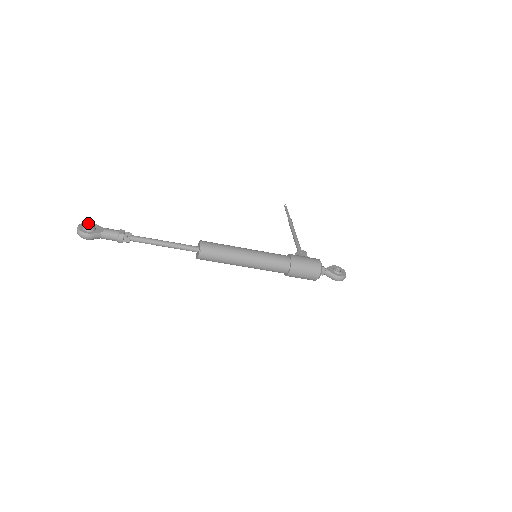
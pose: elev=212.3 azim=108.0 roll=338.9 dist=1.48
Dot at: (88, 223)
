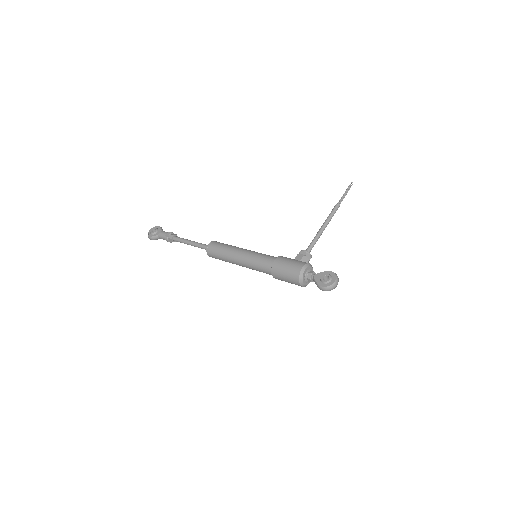
Dot at: (157, 227)
